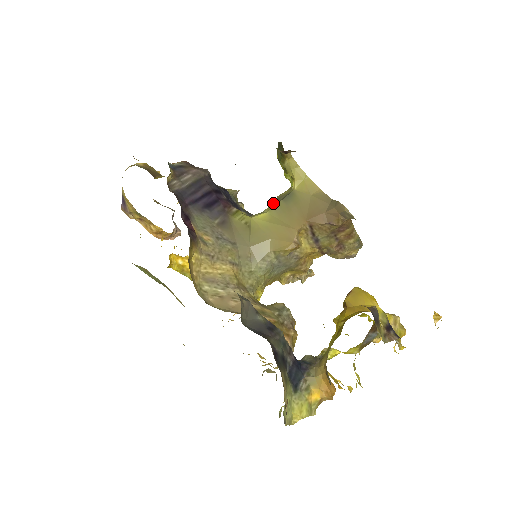
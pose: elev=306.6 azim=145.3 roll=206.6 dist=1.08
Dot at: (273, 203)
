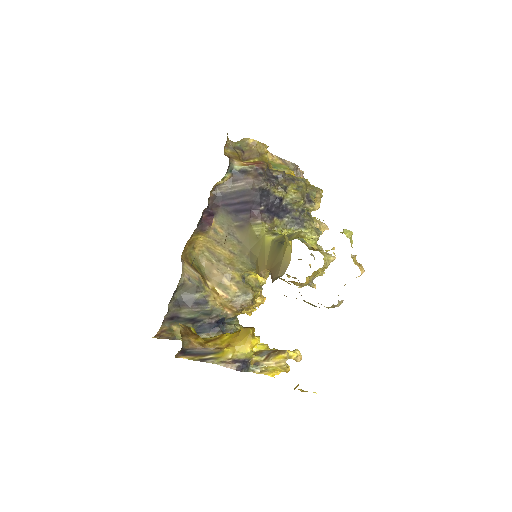
Dot at: (283, 236)
